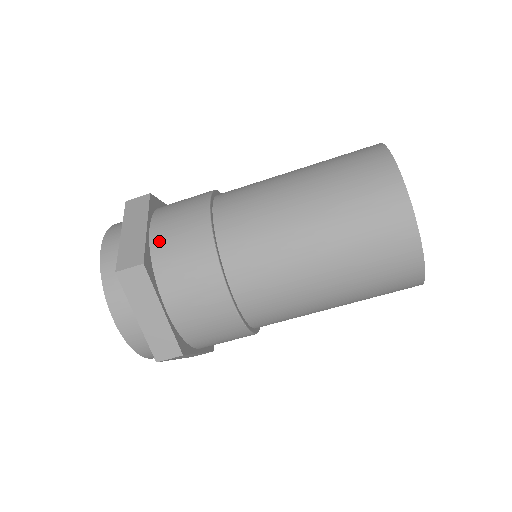
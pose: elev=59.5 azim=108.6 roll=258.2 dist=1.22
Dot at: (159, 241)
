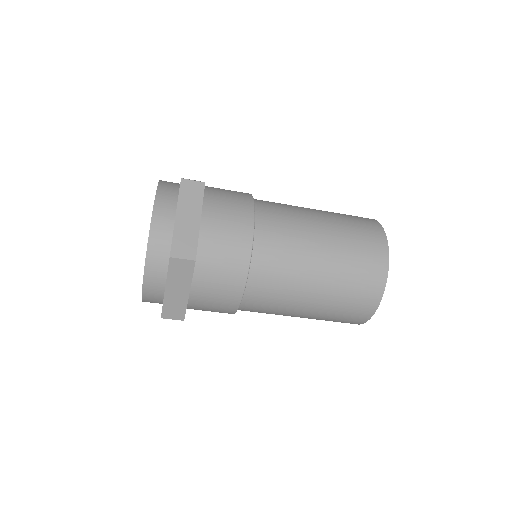
Dot at: (196, 301)
